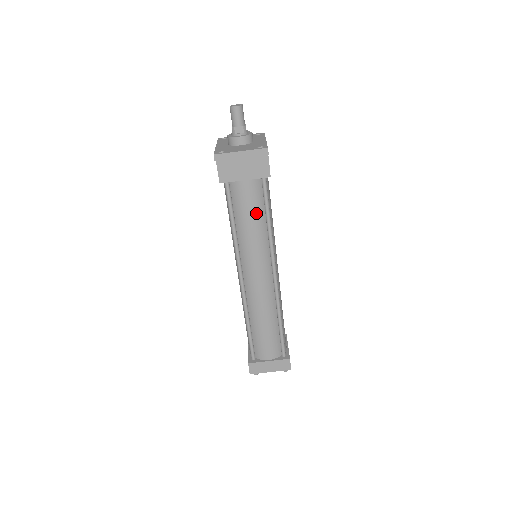
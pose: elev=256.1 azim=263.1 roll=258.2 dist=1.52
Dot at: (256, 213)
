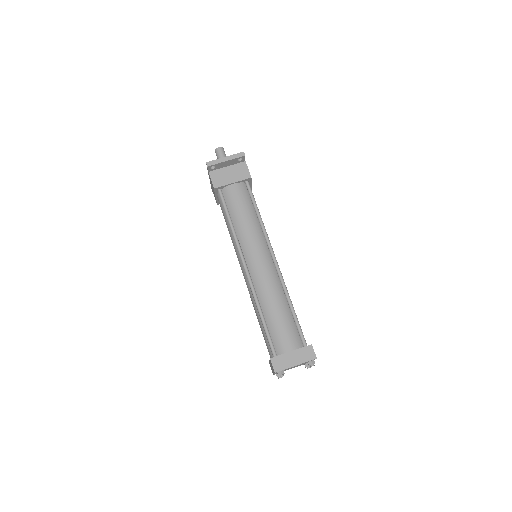
Dot at: (246, 207)
